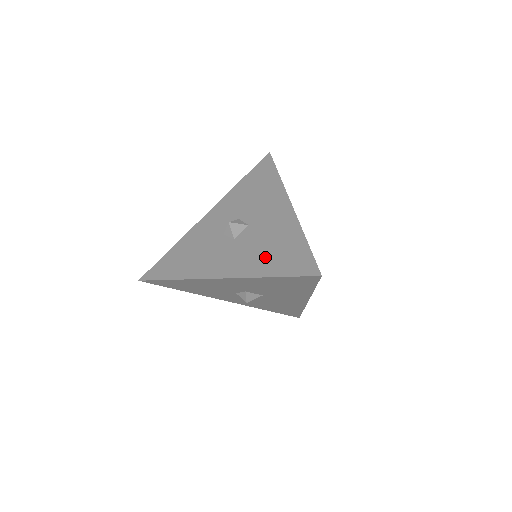
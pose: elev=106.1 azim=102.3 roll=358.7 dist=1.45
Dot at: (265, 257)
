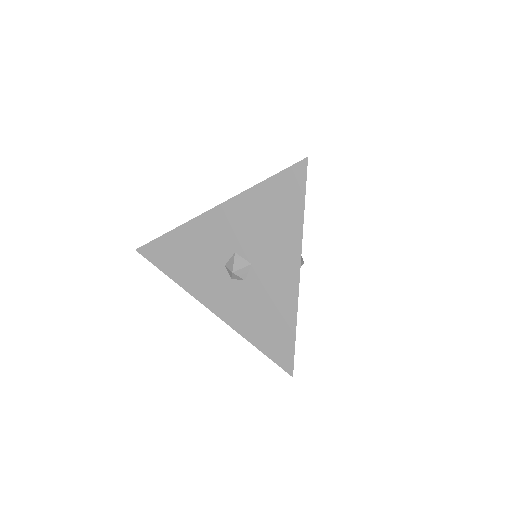
Dot at: occluded
